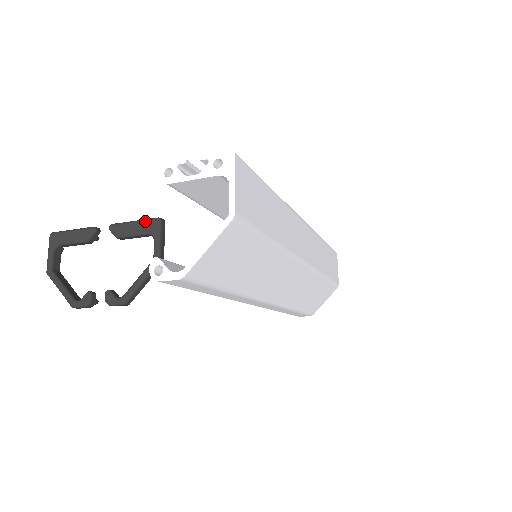
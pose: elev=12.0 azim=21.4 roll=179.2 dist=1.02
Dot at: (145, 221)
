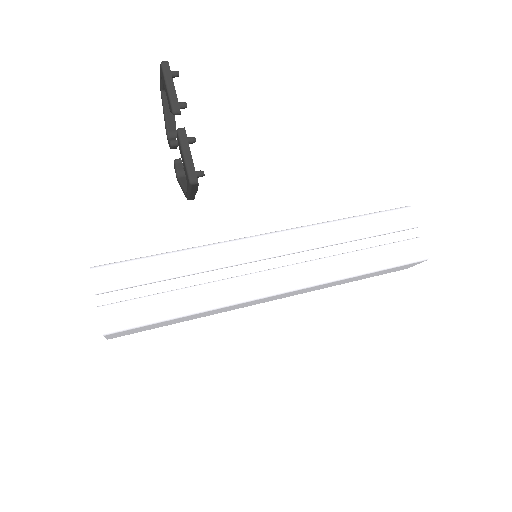
Dot at: (186, 169)
